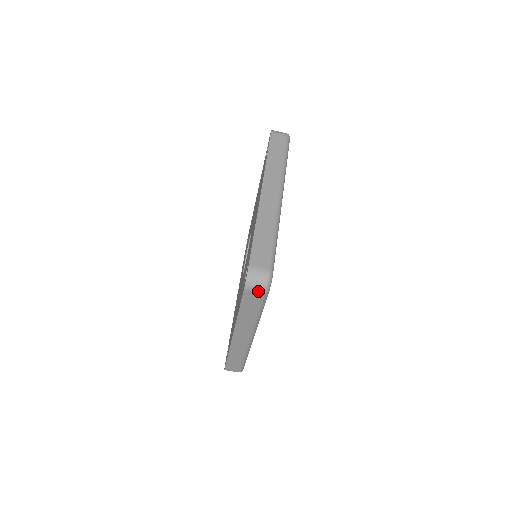
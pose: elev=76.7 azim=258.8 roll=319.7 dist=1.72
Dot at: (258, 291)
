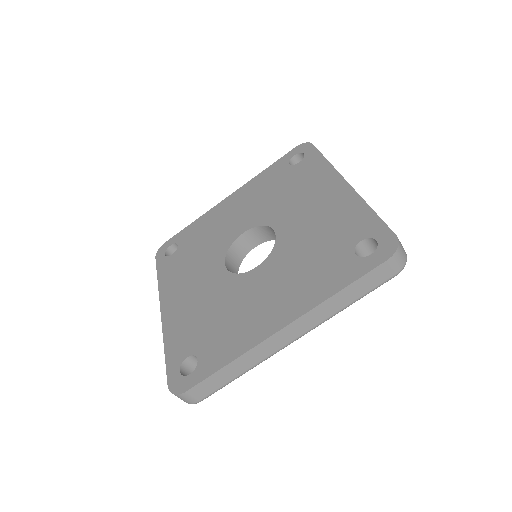
Dot at: occluded
